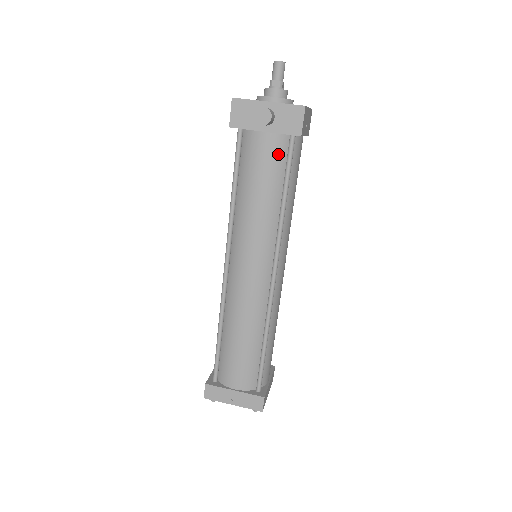
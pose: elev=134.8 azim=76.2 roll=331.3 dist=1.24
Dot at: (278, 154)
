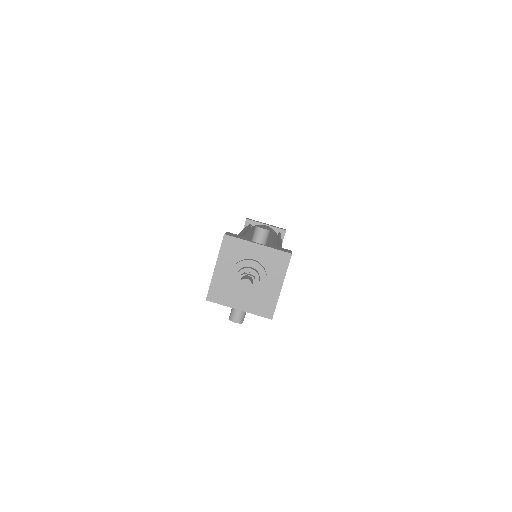
Dot at: occluded
